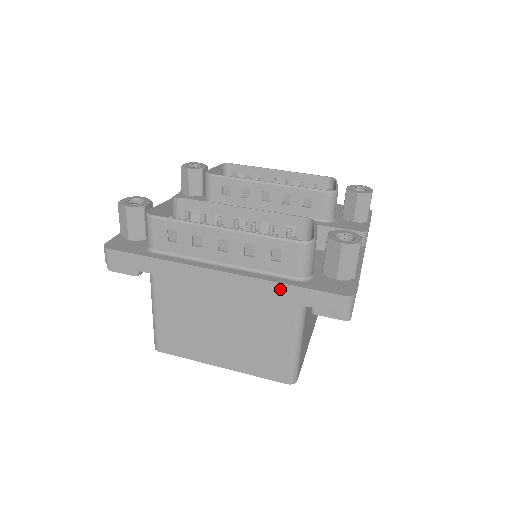
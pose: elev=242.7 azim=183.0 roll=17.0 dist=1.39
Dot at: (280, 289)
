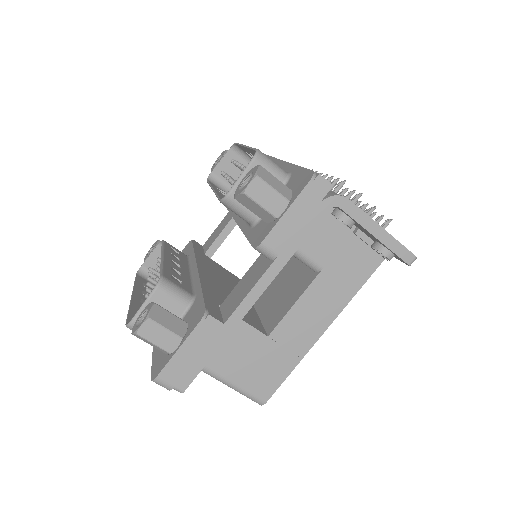
Dot at: occluded
